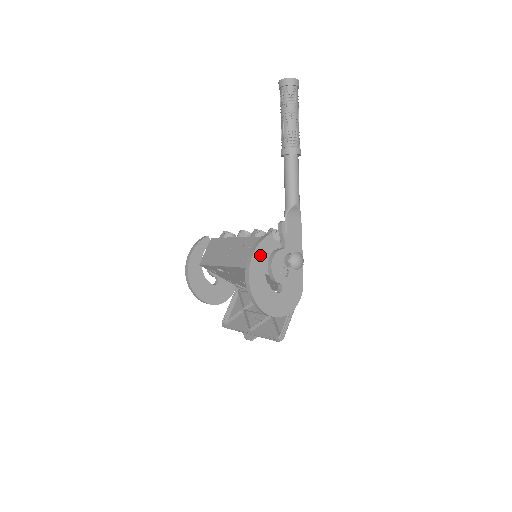
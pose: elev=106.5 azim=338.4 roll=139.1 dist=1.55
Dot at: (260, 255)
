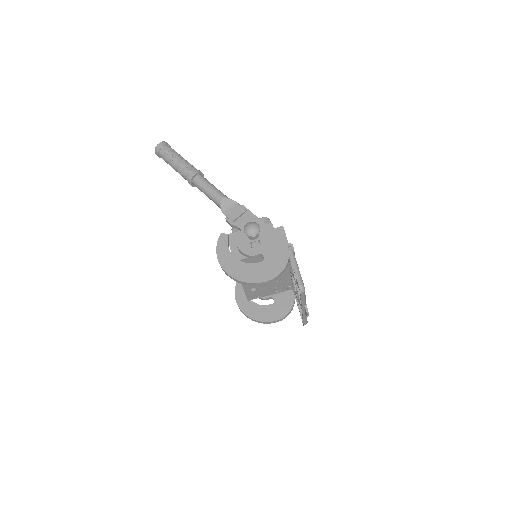
Dot at: (223, 252)
